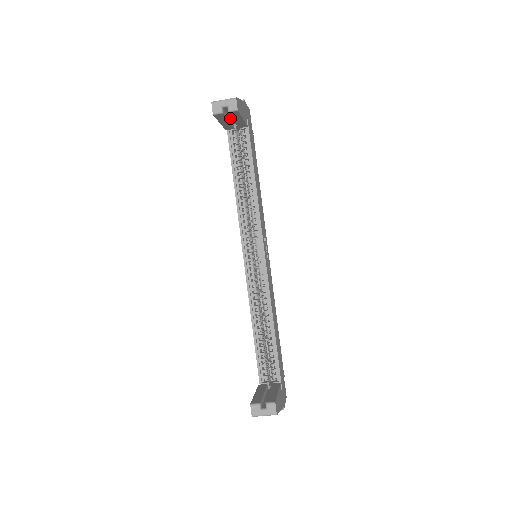
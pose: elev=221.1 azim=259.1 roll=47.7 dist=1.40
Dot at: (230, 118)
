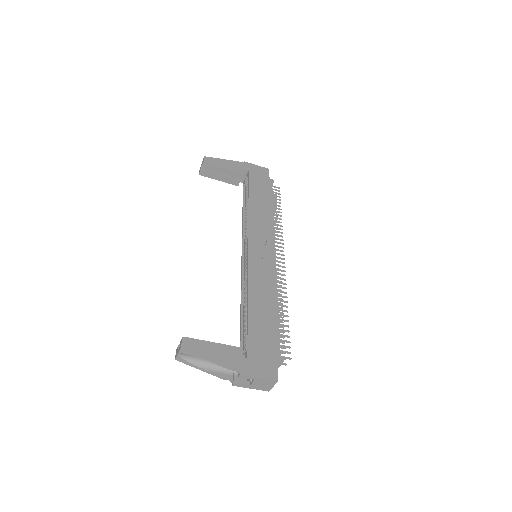
Dot at: (227, 175)
